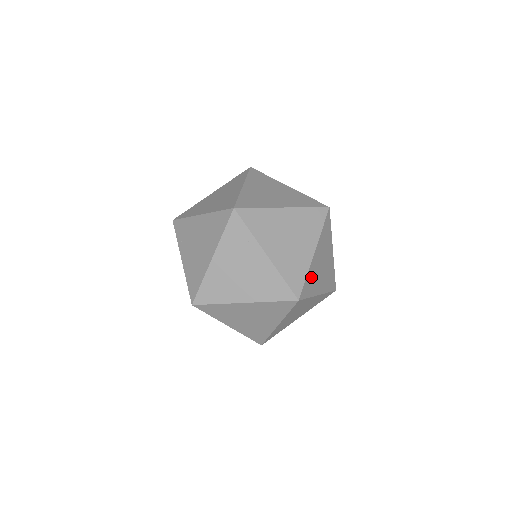
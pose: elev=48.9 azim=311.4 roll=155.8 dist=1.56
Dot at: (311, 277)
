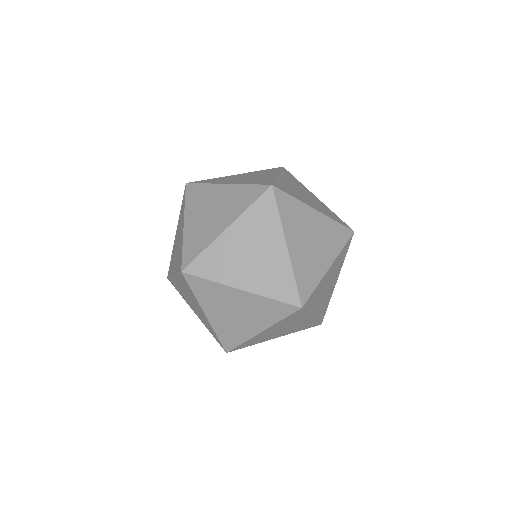
Dot at: (217, 257)
